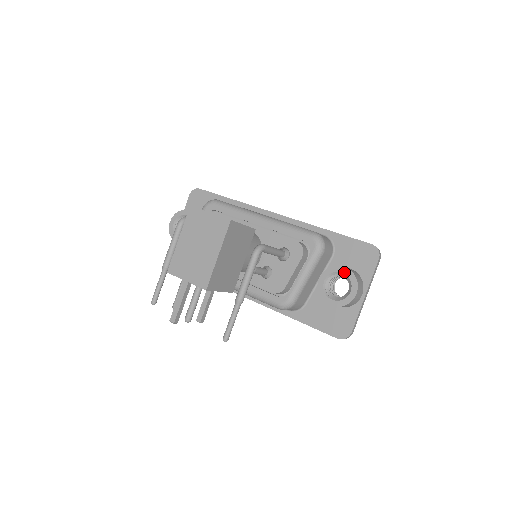
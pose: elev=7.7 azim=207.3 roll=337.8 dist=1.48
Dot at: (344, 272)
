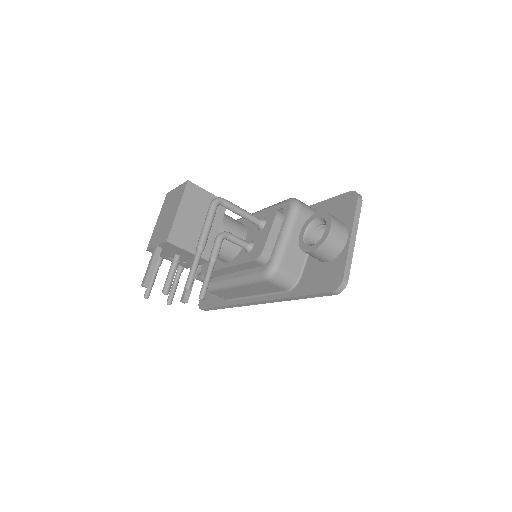
Dot at: (318, 216)
